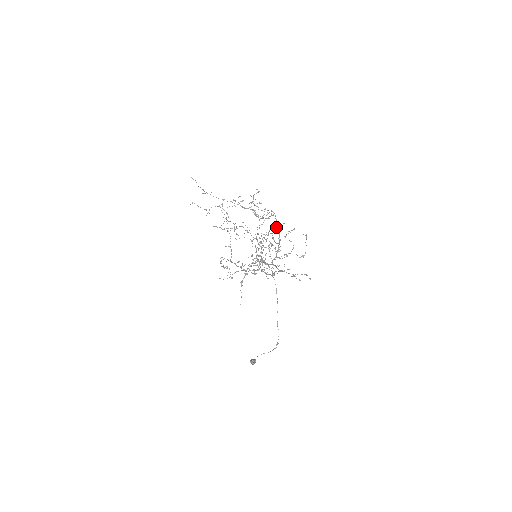
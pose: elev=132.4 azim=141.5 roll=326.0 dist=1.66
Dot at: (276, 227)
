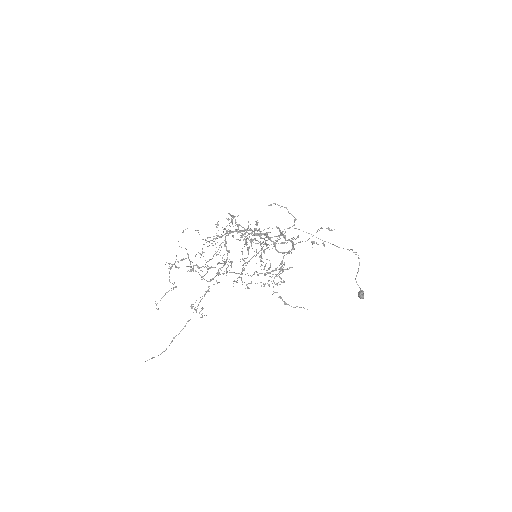
Dot at: occluded
